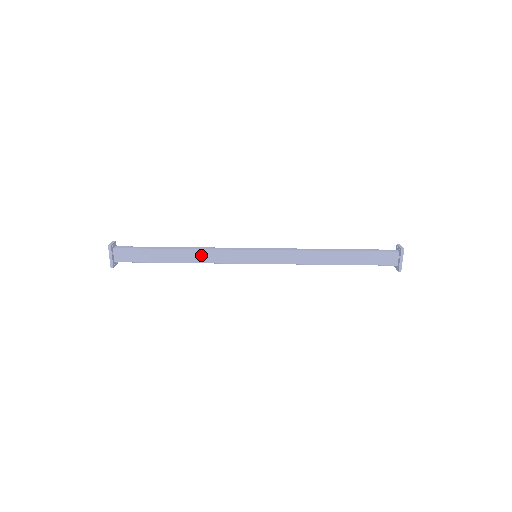
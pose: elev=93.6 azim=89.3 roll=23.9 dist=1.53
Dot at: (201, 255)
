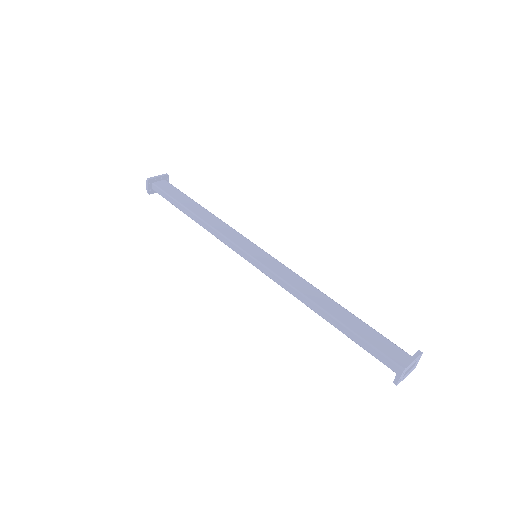
Dot at: (216, 221)
